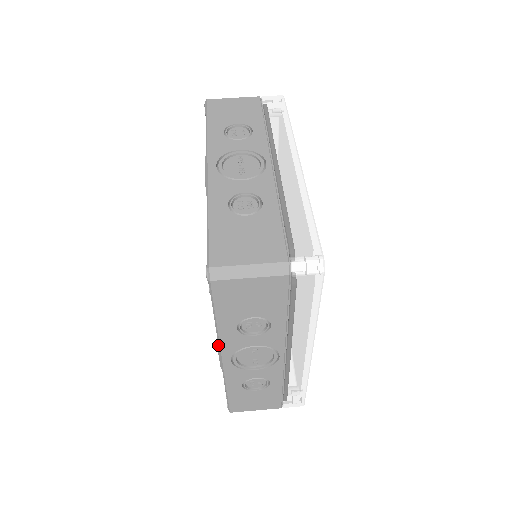
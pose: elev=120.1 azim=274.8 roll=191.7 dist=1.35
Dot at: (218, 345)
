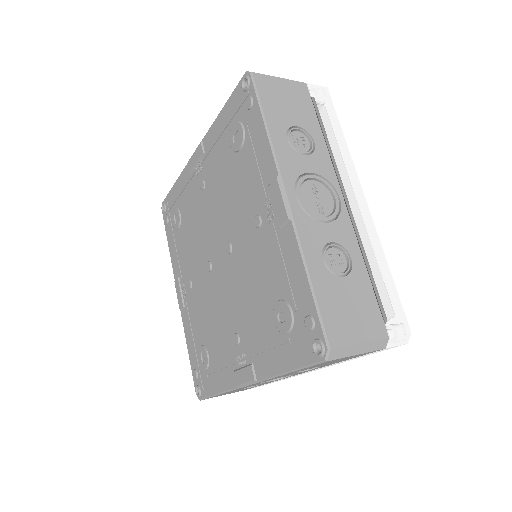
Dot at: (276, 168)
